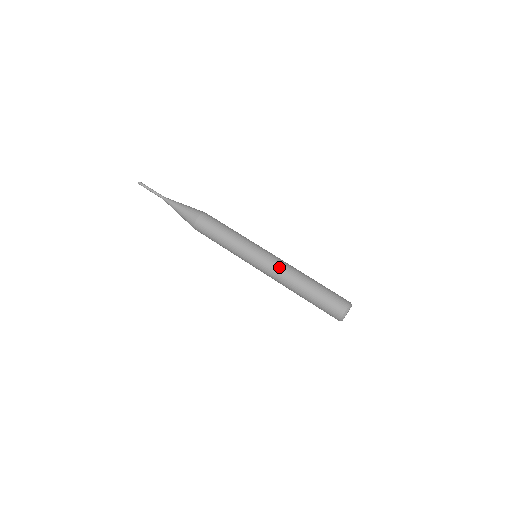
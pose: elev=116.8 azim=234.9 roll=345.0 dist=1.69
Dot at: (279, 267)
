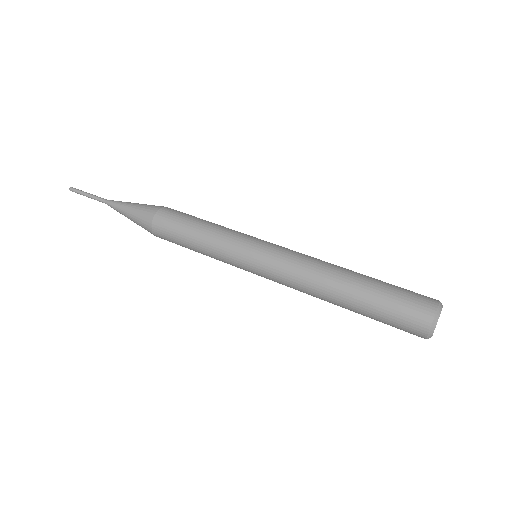
Dot at: (299, 258)
